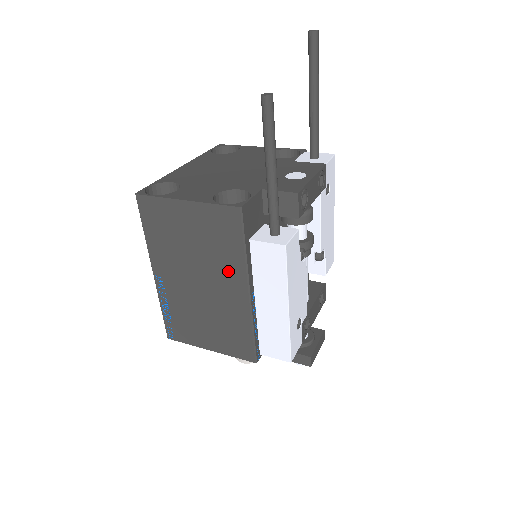
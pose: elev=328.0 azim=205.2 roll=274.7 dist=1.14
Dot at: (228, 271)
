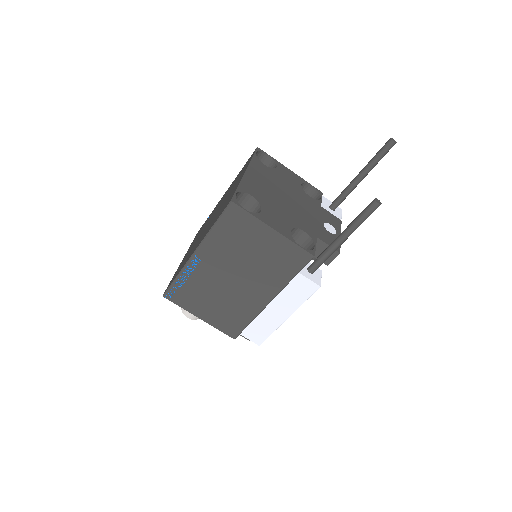
Dot at: (267, 283)
